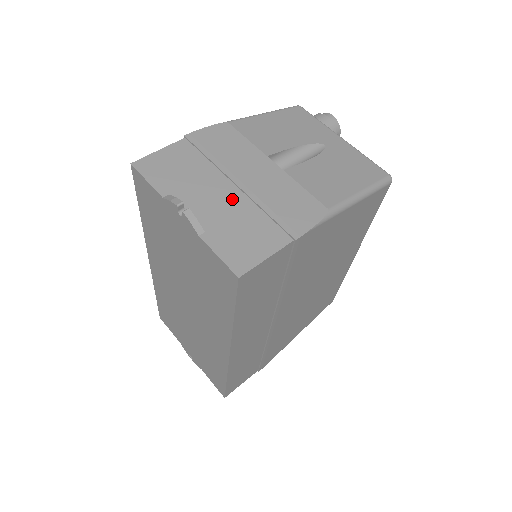
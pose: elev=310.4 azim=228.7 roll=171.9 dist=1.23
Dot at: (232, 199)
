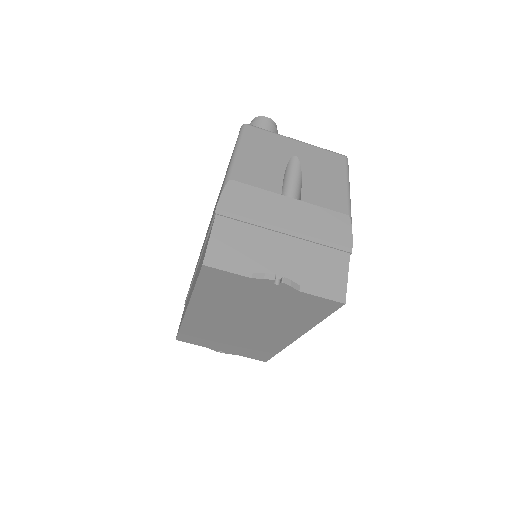
Dot at: (292, 247)
